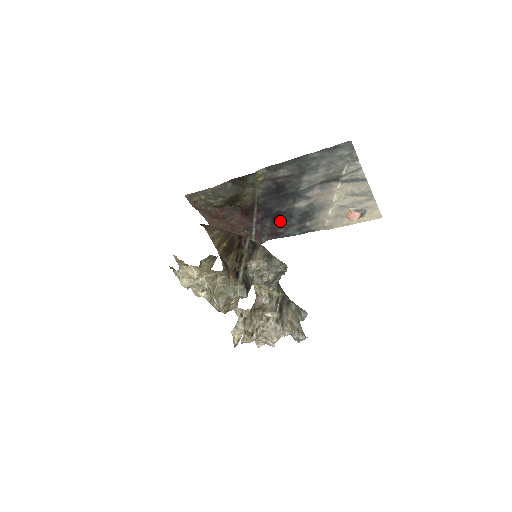
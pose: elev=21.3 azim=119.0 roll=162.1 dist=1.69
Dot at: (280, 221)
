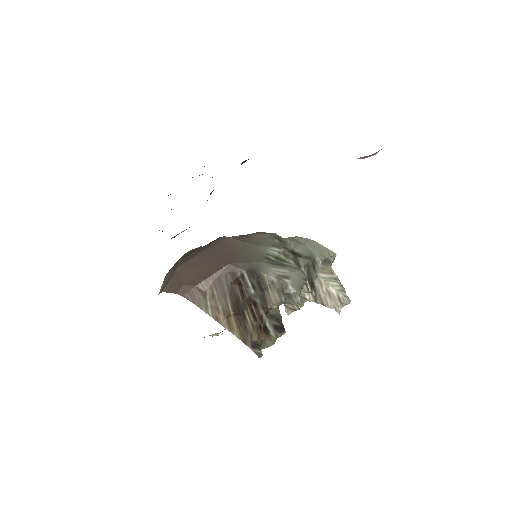
Dot at: occluded
